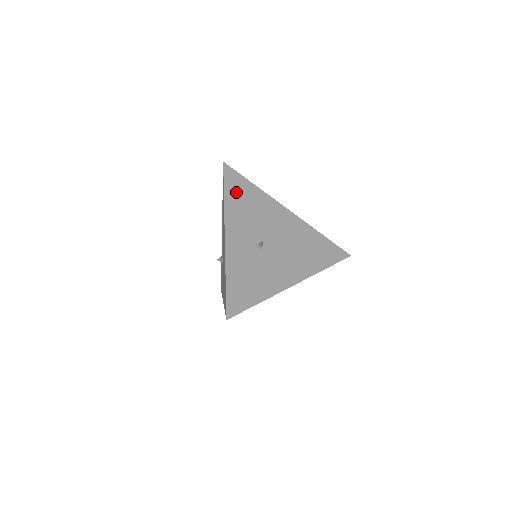
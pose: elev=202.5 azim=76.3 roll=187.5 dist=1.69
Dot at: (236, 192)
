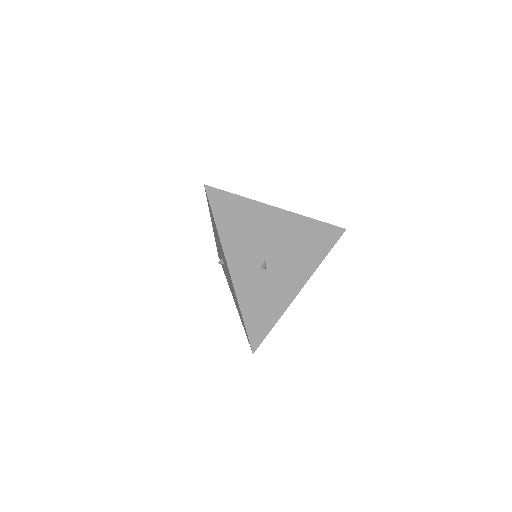
Dot at: (227, 217)
